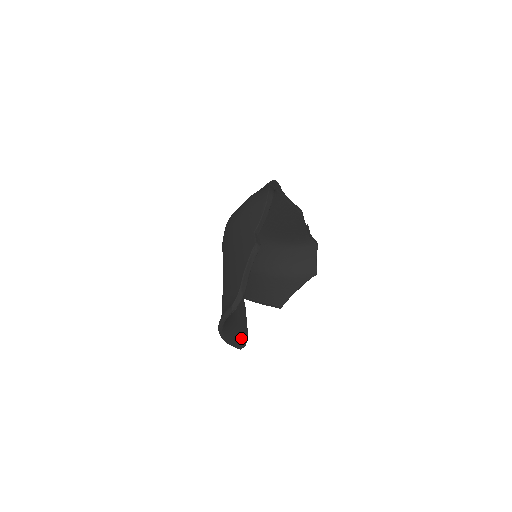
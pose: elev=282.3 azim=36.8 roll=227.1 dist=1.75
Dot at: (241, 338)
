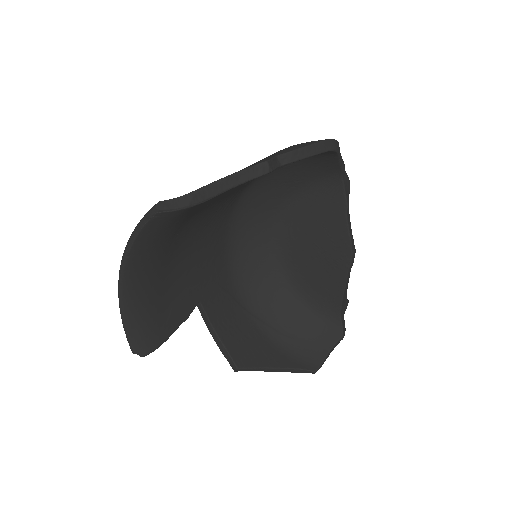
Dot at: (147, 336)
